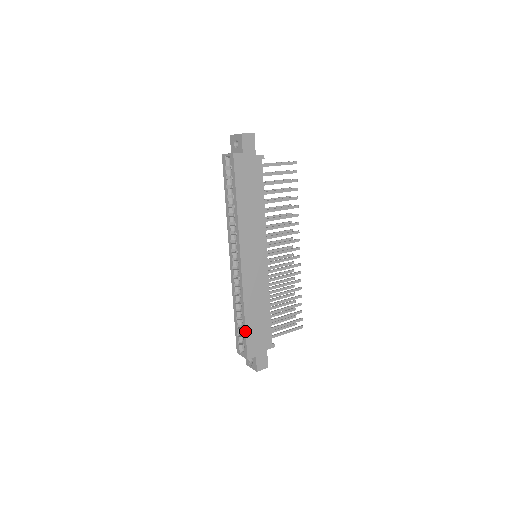
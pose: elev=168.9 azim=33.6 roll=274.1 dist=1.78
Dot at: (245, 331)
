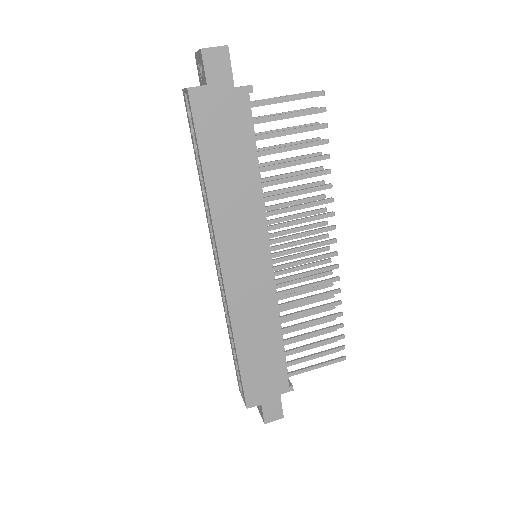
Dot at: (239, 370)
